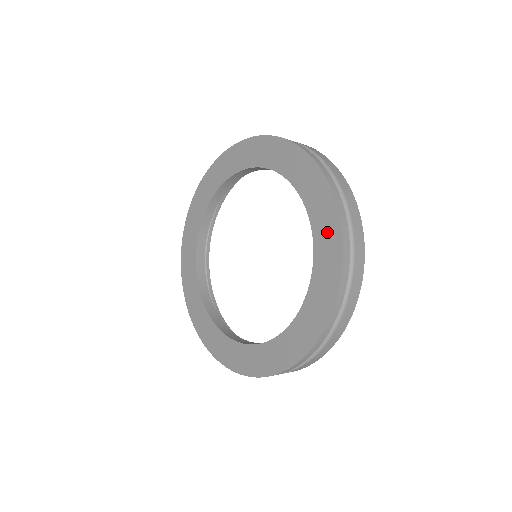
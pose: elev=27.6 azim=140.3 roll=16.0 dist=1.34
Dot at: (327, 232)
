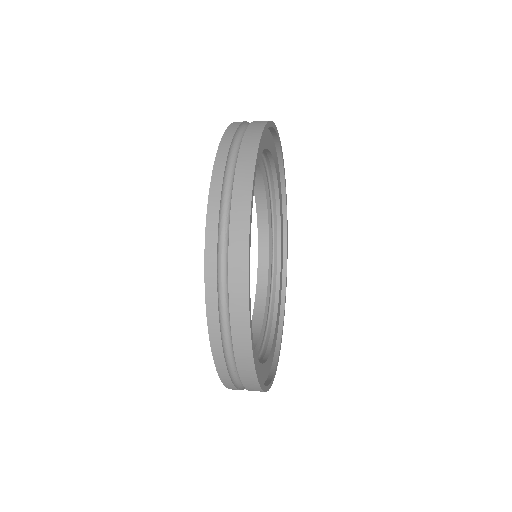
Dot at: occluded
